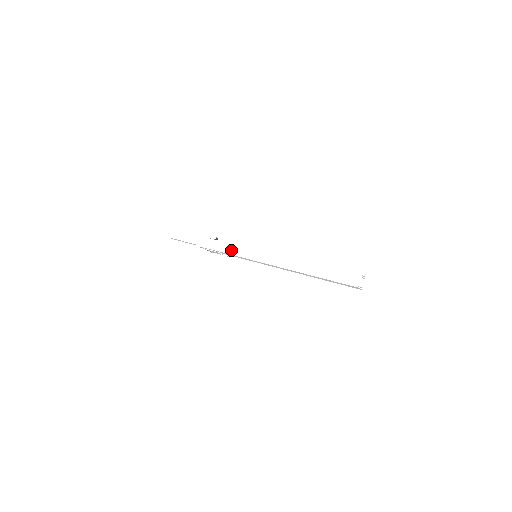
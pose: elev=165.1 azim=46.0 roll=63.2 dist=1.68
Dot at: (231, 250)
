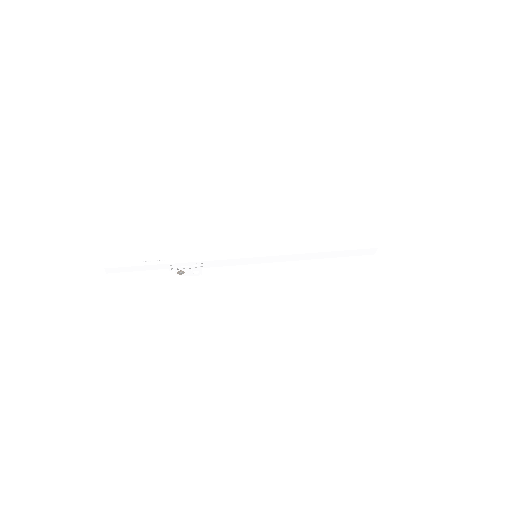
Dot at: (226, 255)
